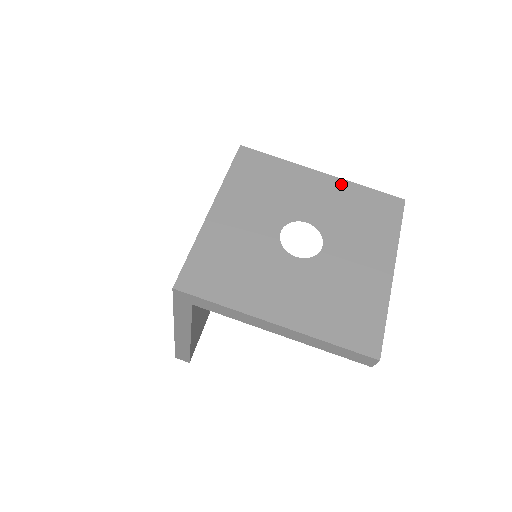
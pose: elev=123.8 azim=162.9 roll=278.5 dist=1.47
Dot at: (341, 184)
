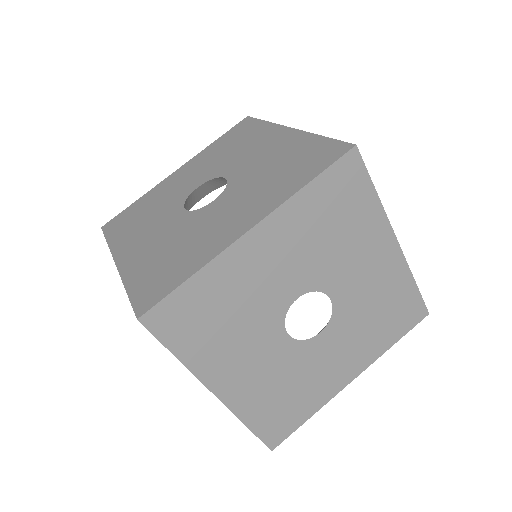
Dot at: (400, 267)
